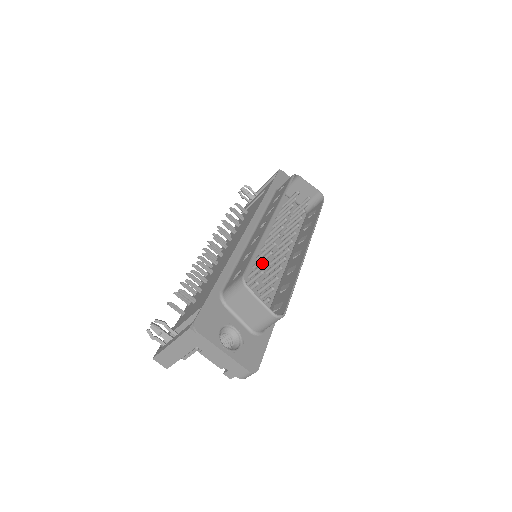
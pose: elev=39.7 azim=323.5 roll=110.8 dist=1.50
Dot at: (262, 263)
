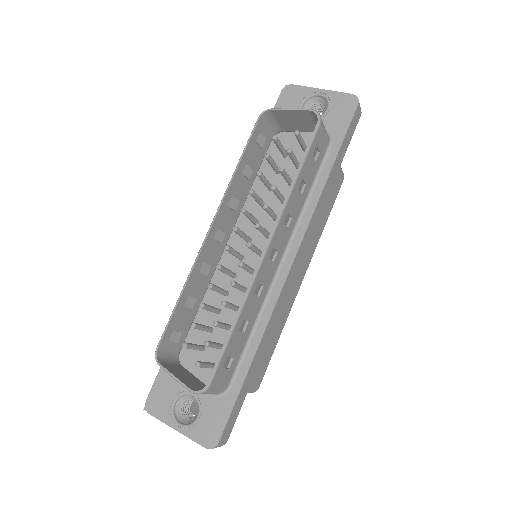
Dot at: occluded
